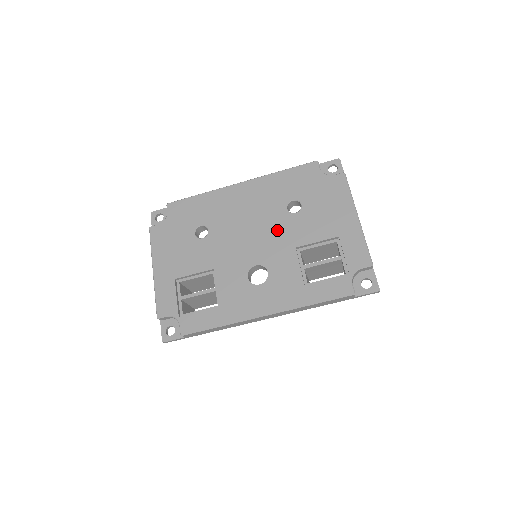
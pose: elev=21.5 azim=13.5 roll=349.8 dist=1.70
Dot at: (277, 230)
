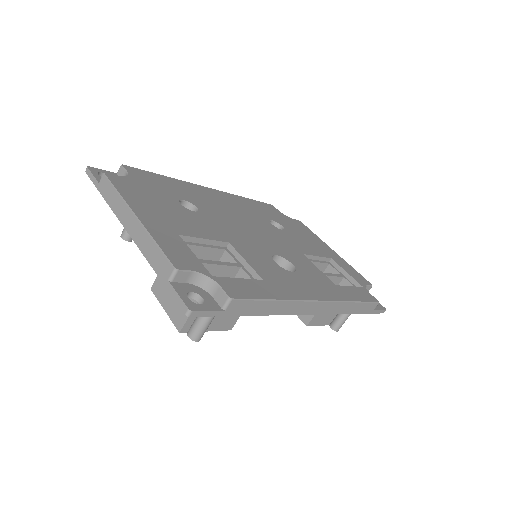
Dot at: (275, 235)
